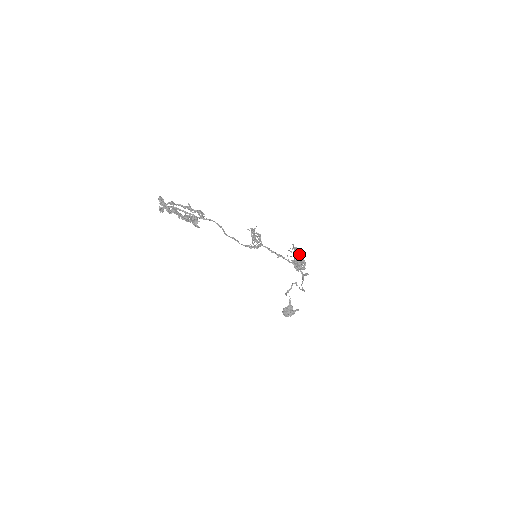
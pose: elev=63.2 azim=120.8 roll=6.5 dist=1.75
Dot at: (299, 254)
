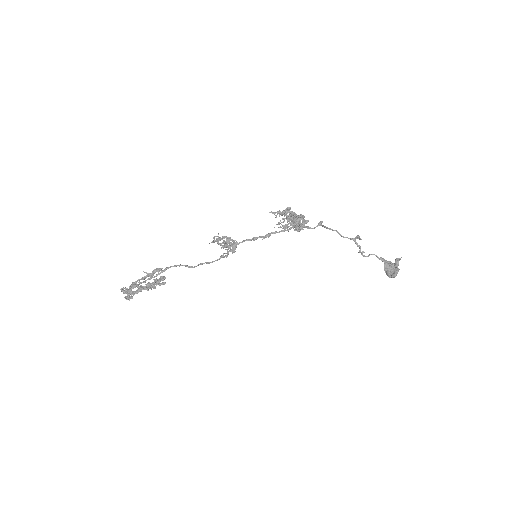
Dot at: occluded
